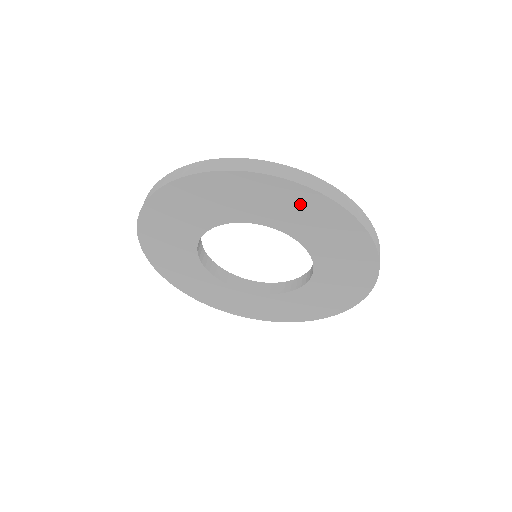
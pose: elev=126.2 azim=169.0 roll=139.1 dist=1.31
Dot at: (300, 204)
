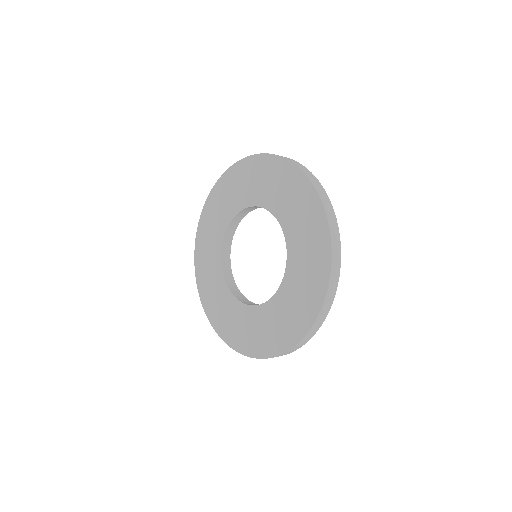
Dot at: (251, 173)
